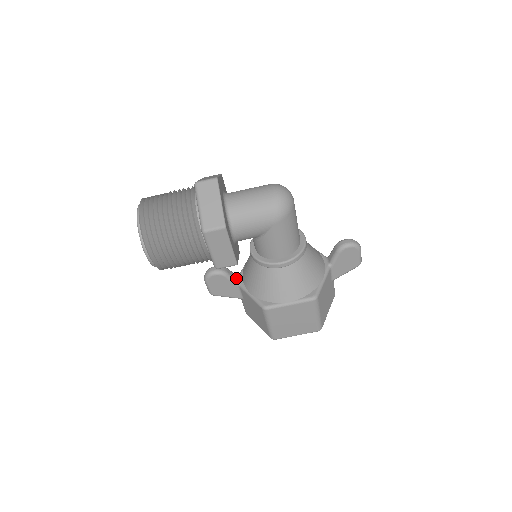
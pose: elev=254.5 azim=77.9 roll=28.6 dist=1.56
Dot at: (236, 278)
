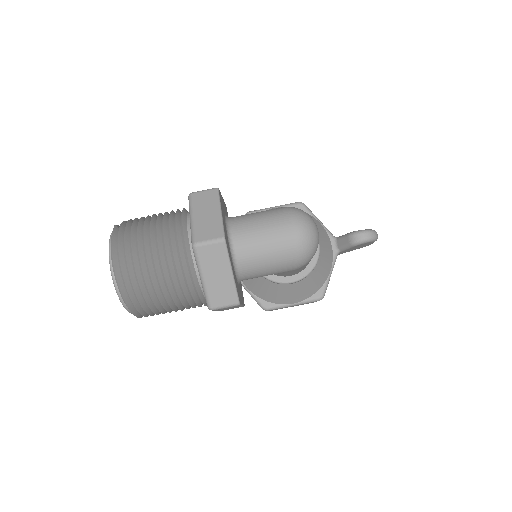
Dot at: occluded
